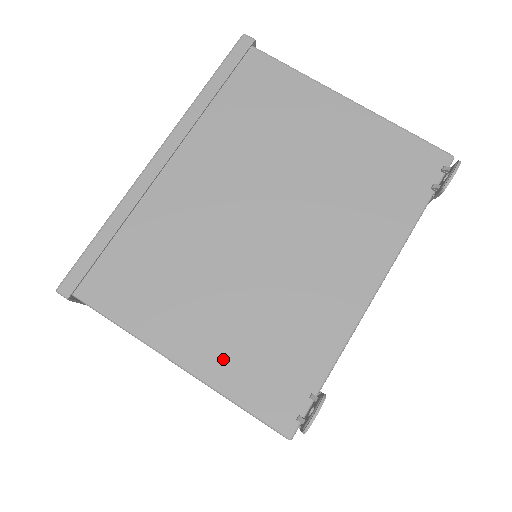
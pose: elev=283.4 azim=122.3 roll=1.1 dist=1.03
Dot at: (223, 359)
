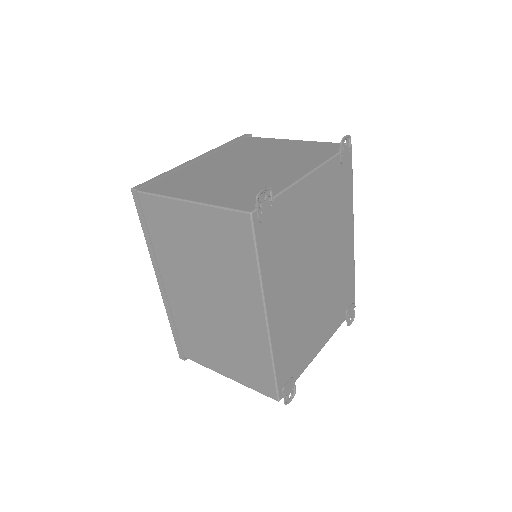
Dot at: (216, 197)
